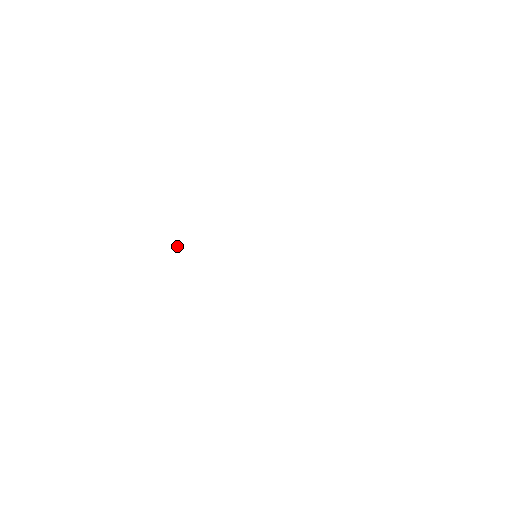
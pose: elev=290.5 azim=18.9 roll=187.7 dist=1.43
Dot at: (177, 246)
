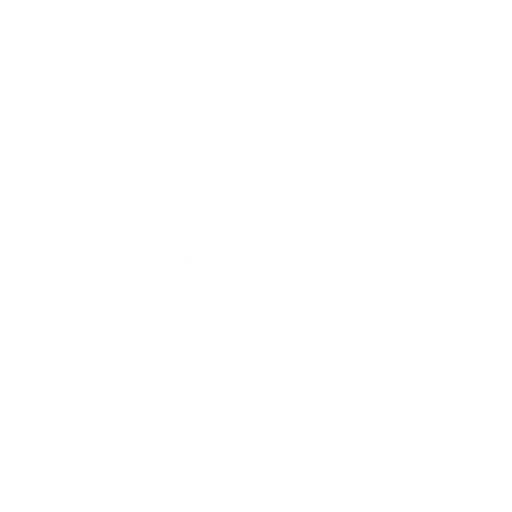
Dot at: (187, 257)
